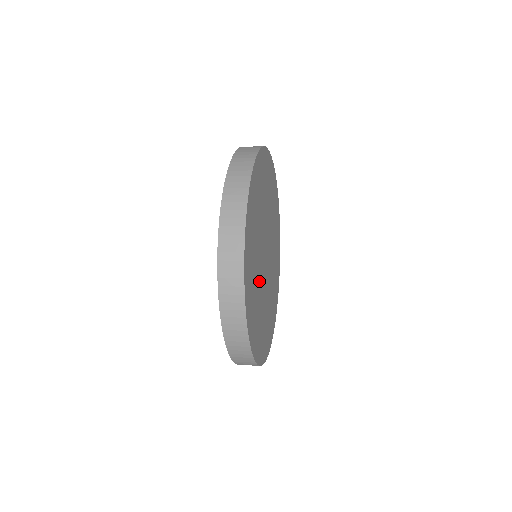
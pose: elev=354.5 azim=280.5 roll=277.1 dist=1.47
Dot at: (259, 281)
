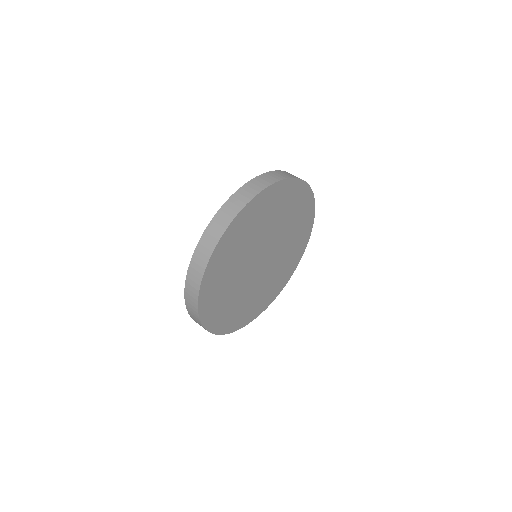
Dot at: (252, 290)
